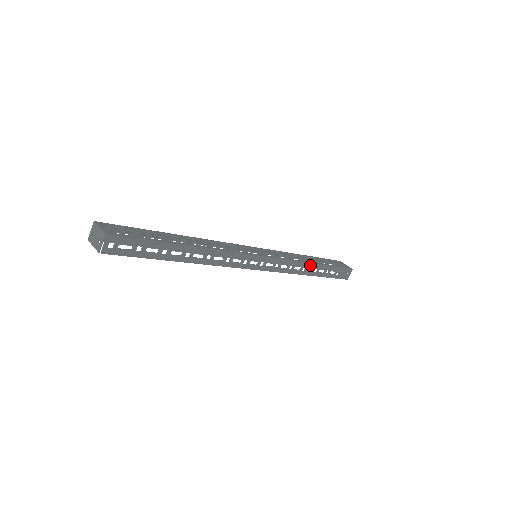
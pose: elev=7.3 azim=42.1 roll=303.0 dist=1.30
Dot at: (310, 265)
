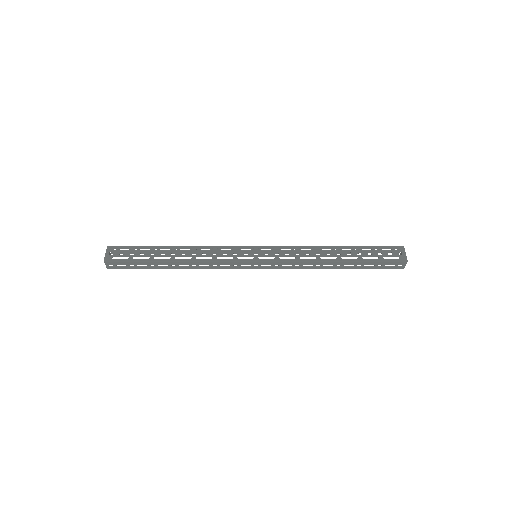
Dot at: (326, 262)
